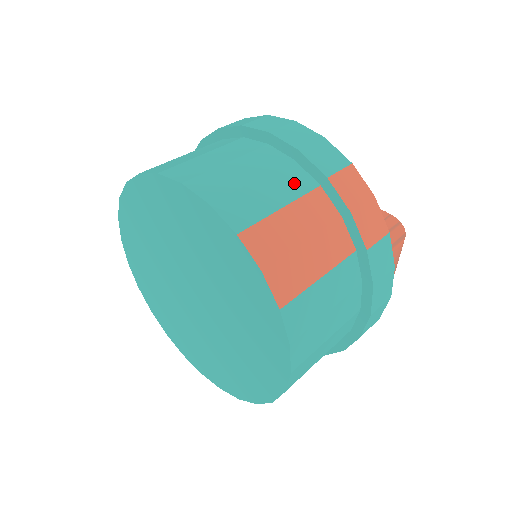
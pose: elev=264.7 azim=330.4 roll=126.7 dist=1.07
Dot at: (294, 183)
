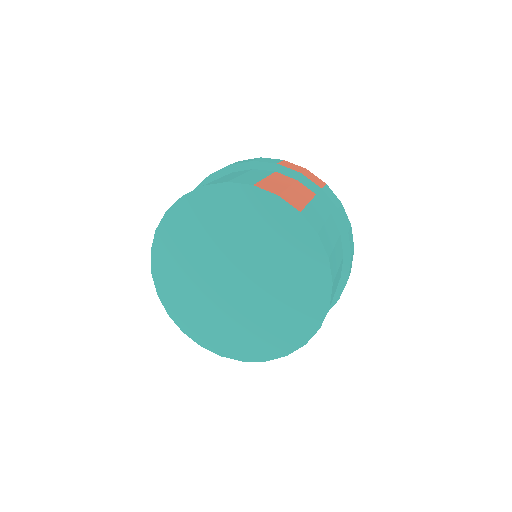
Dot at: occluded
